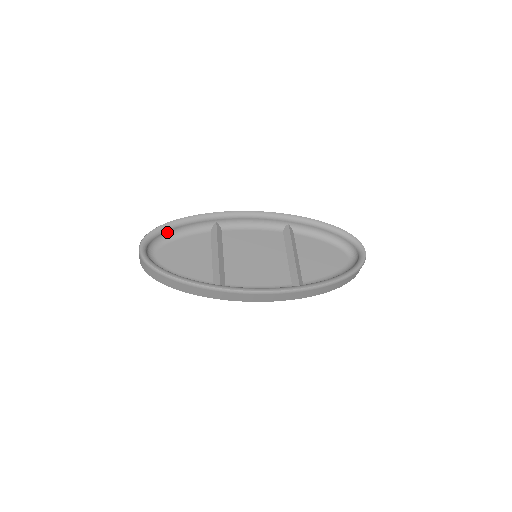
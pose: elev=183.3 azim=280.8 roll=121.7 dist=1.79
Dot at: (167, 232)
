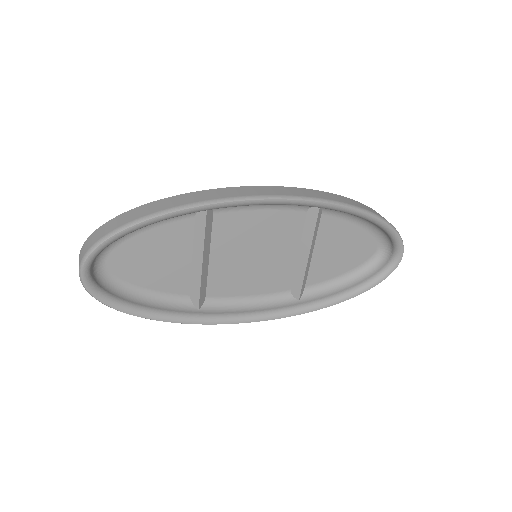
Dot at: occluded
